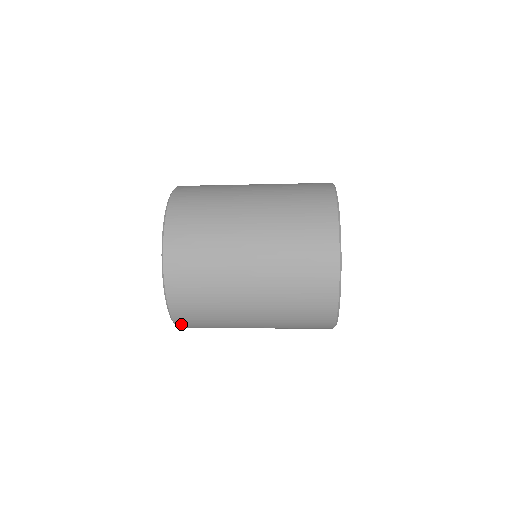
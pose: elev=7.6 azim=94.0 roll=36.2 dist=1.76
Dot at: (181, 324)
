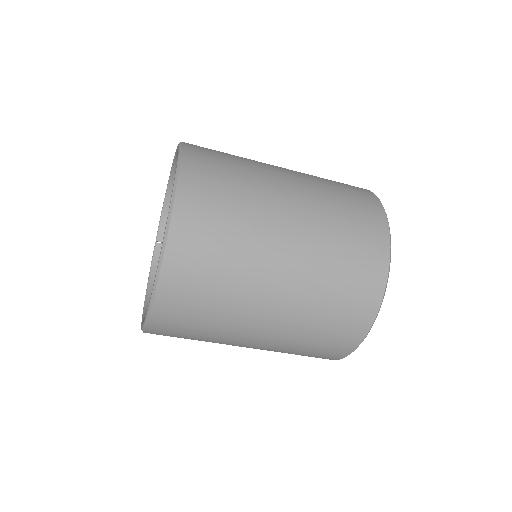
Dot at: (165, 294)
